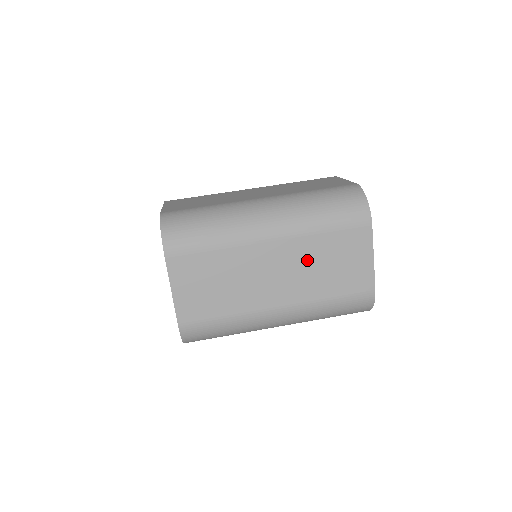
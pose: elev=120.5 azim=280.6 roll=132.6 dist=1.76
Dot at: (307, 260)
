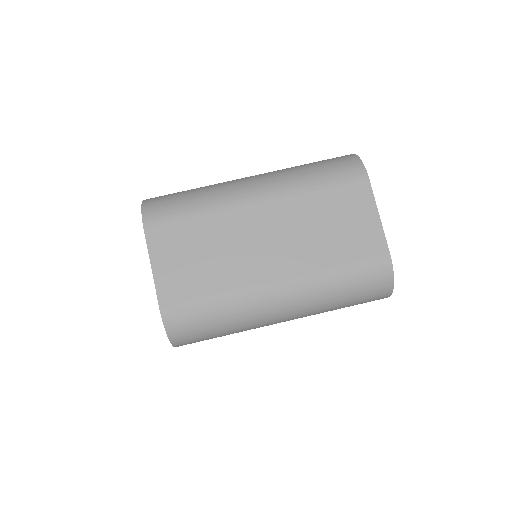
Dot at: (301, 223)
